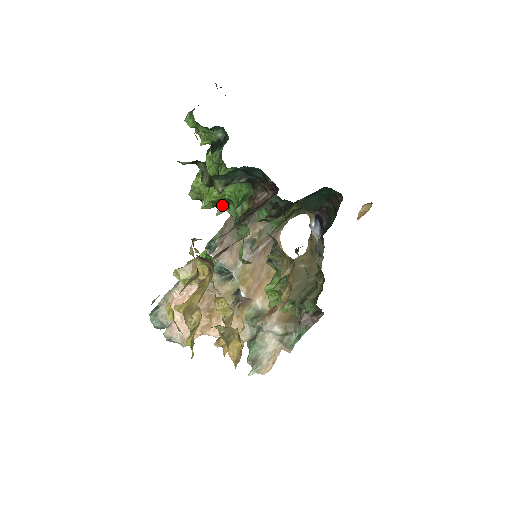
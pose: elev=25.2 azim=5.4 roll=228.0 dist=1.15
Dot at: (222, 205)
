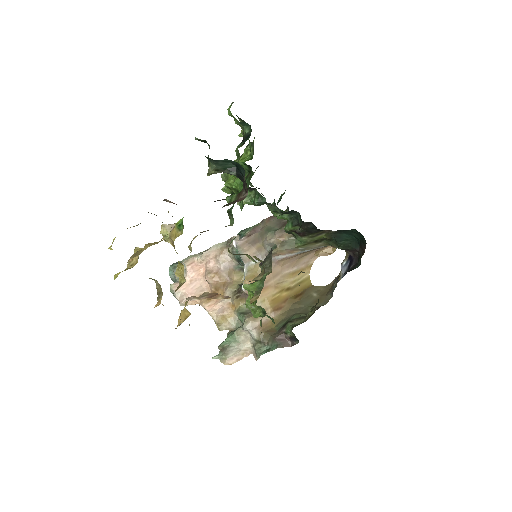
Dot at: occluded
